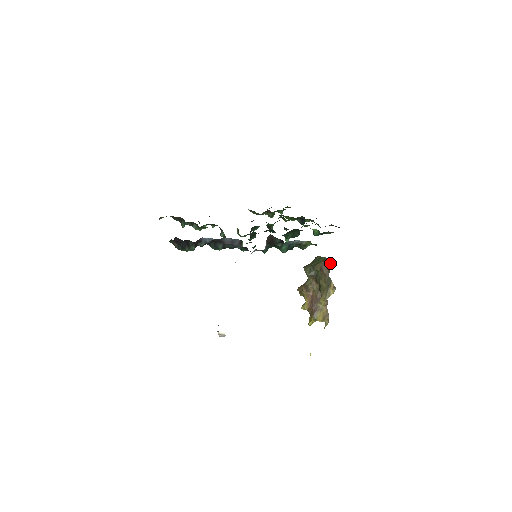
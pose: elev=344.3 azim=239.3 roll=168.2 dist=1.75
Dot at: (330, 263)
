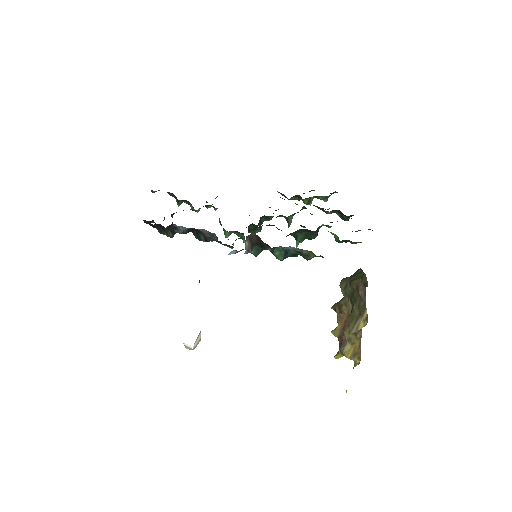
Dot at: (367, 283)
